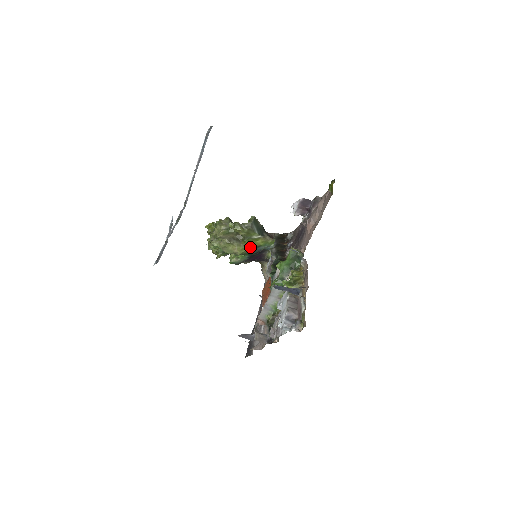
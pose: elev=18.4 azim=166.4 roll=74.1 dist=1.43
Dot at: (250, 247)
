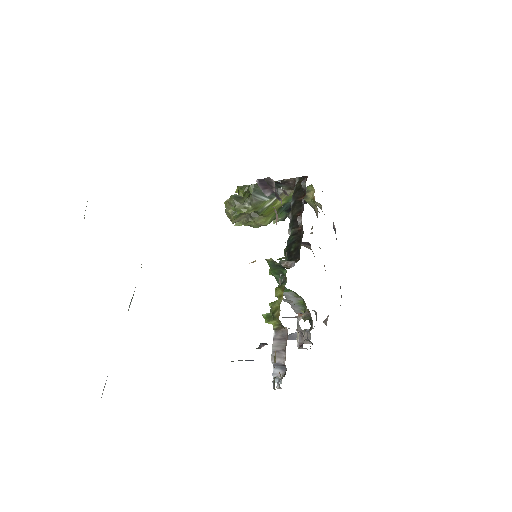
Dot at: (274, 212)
